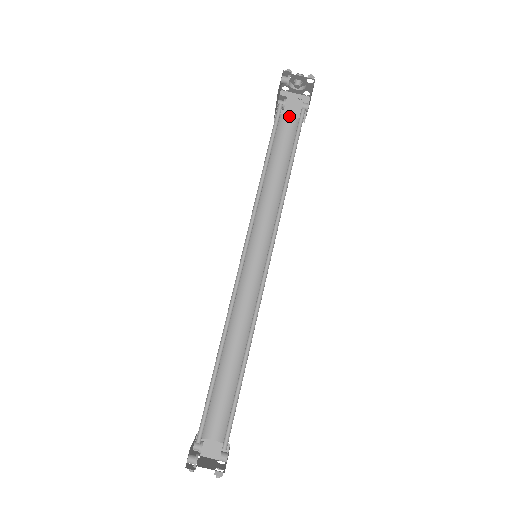
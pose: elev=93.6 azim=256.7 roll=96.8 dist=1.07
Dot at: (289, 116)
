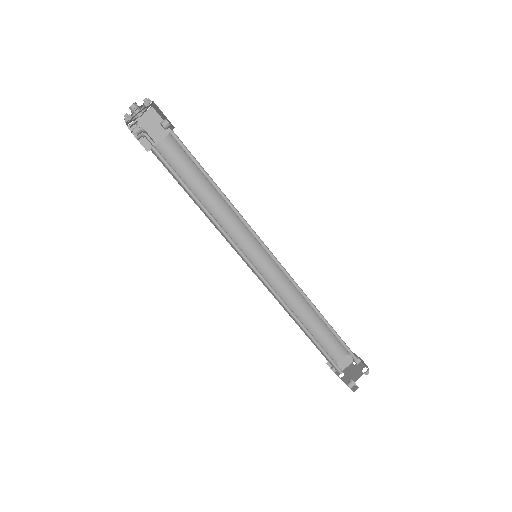
Dot at: (157, 139)
